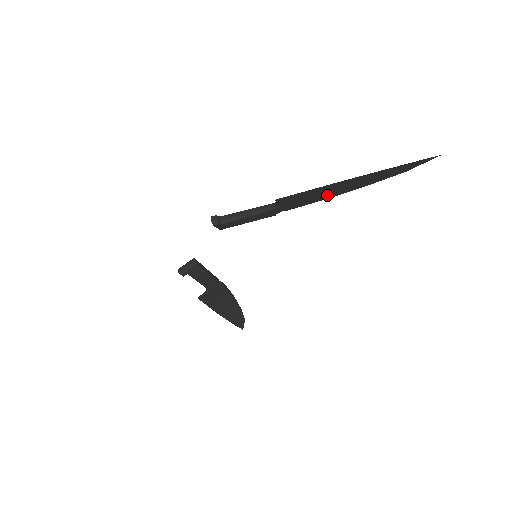
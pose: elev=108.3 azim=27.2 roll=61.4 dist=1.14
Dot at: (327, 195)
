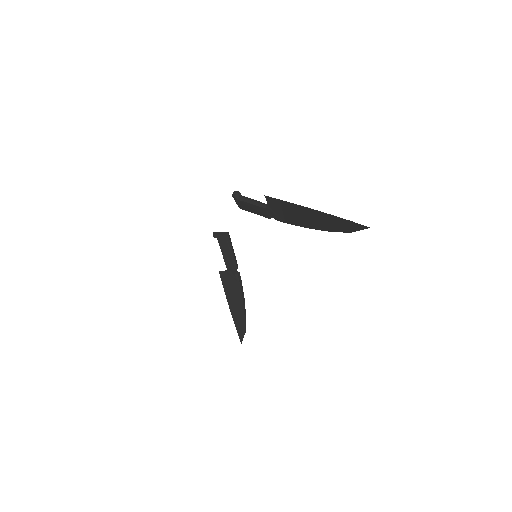
Dot at: (300, 221)
